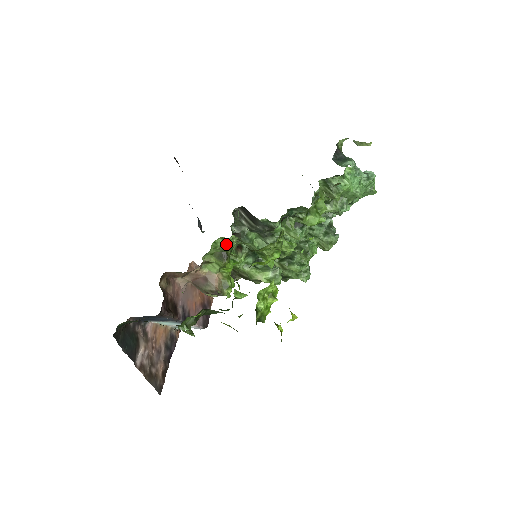
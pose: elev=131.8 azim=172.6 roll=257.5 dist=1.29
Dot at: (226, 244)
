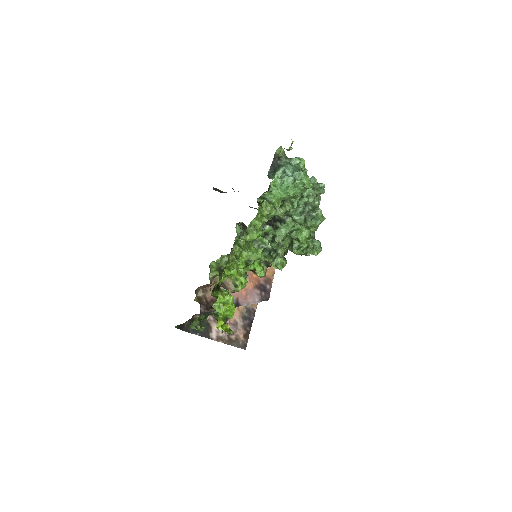
Dot at: (218, 263)
